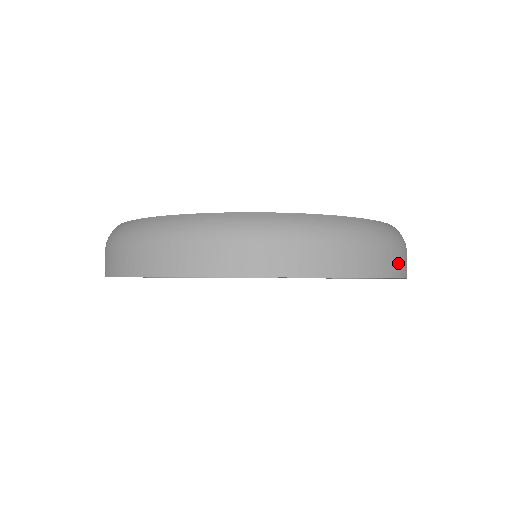
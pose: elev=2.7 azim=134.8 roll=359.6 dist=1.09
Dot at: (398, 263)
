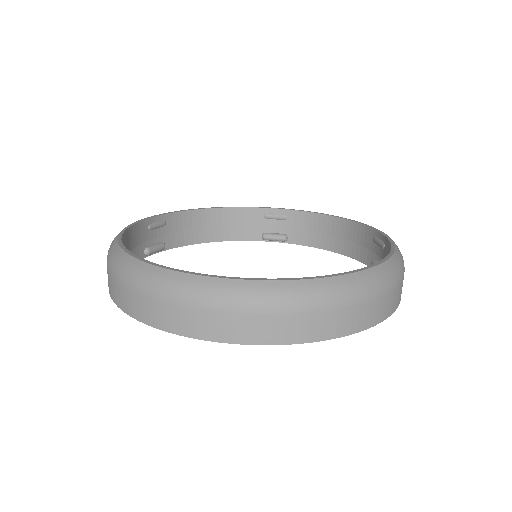
Dot at: occluded
